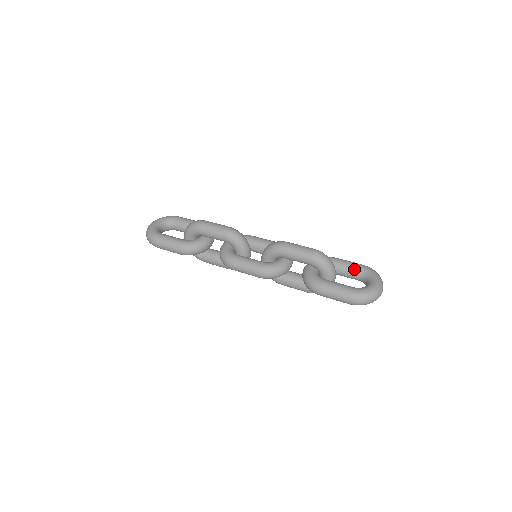
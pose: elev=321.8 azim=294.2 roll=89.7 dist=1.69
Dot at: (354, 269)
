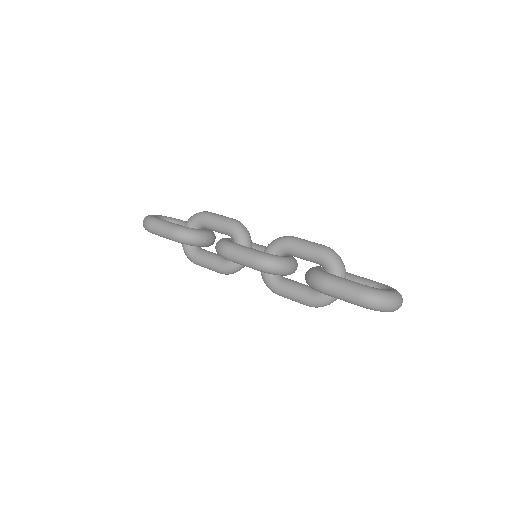
Dot at: (368, 282)
